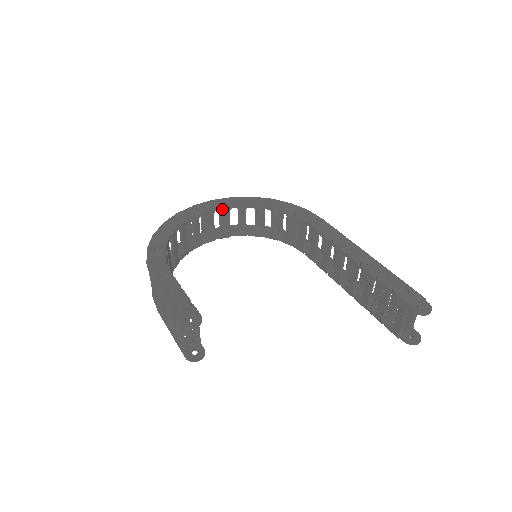
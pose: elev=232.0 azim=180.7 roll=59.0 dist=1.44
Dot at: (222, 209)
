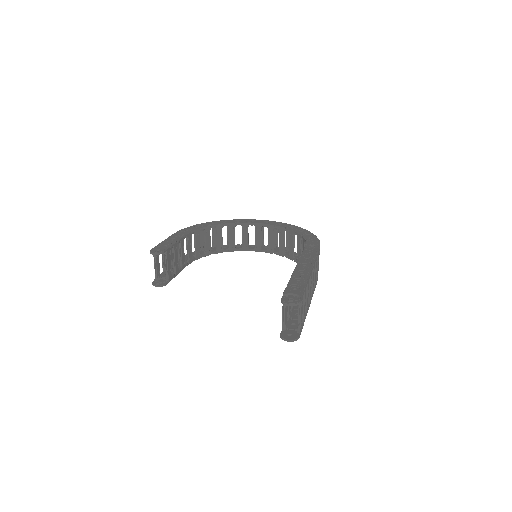
Dot at: (268, 226)
